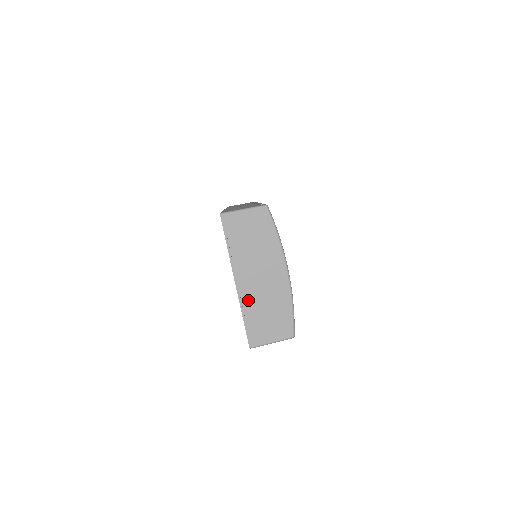
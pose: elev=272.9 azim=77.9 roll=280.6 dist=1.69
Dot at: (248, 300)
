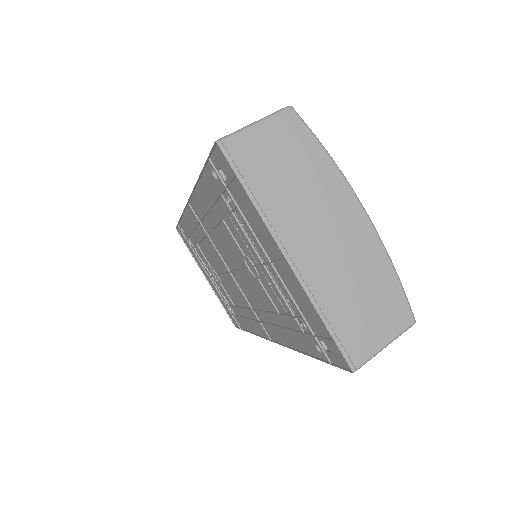
Dot at: (319, 283)
